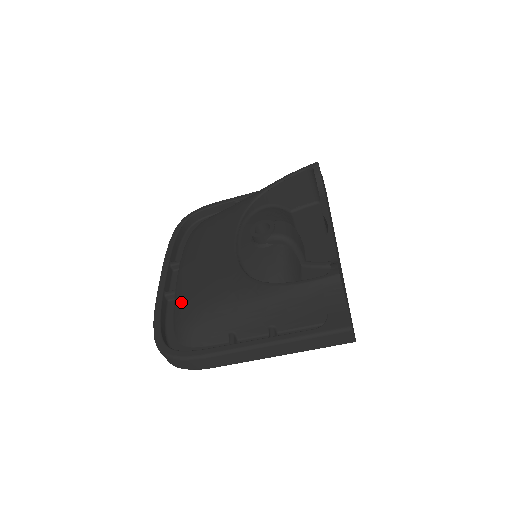
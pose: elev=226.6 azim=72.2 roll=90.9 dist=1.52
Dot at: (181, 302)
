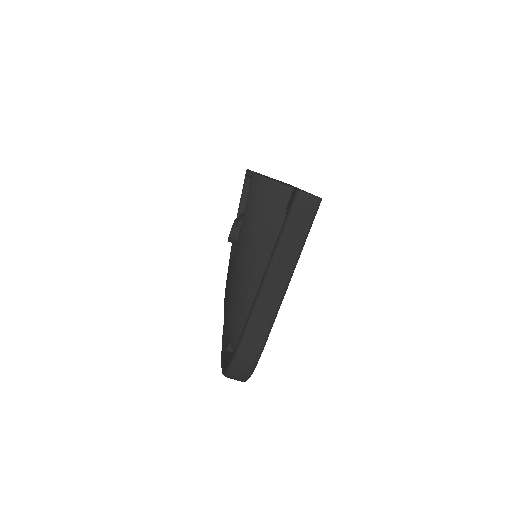
Dot at: (227, 334)
